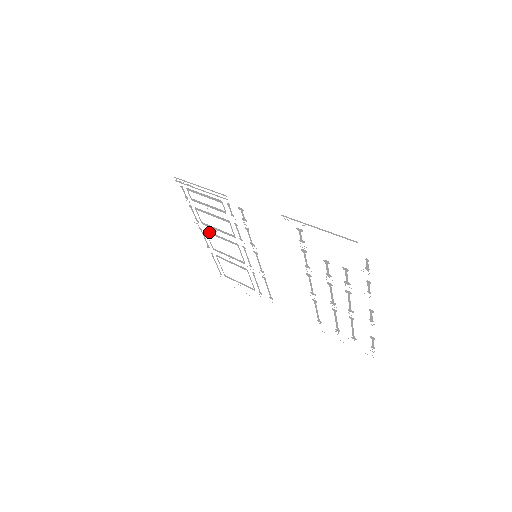
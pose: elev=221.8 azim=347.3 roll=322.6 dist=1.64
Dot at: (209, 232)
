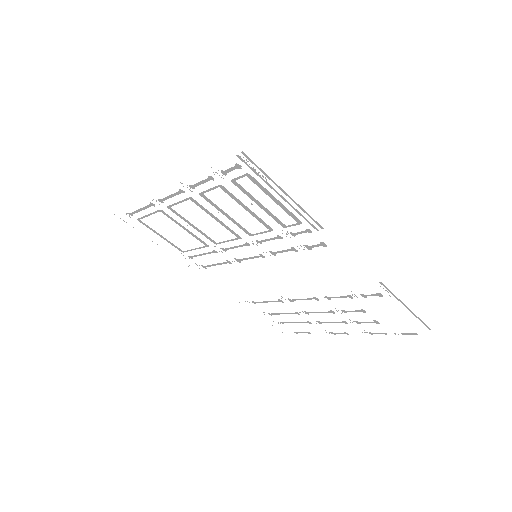
Dot at: (198, 203)
